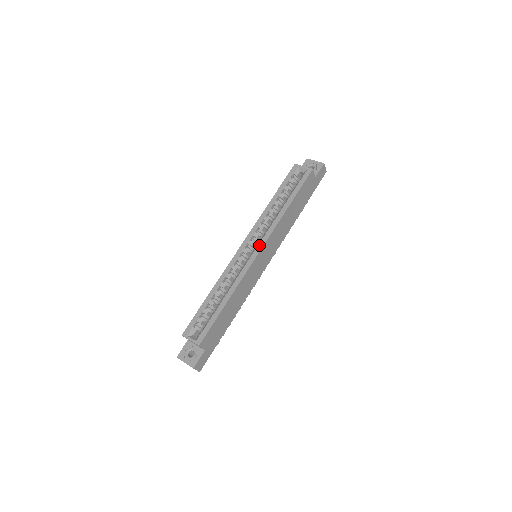
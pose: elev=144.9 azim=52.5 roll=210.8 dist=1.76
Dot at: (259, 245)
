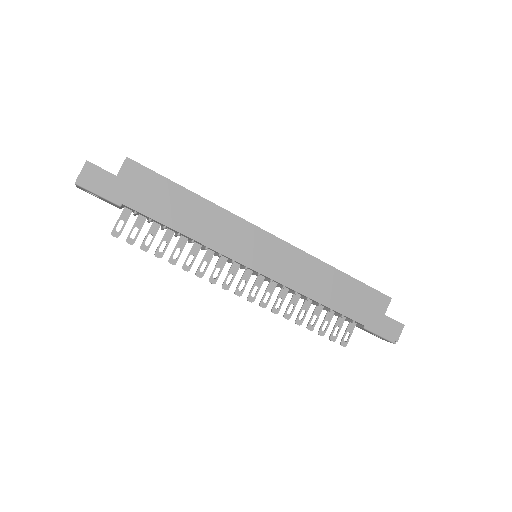
Dot at: (277, 237)
